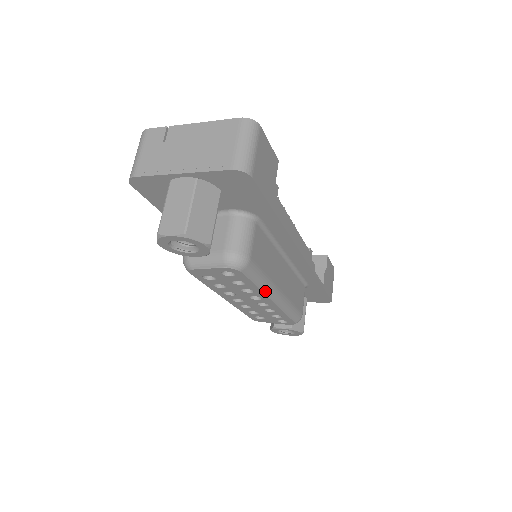
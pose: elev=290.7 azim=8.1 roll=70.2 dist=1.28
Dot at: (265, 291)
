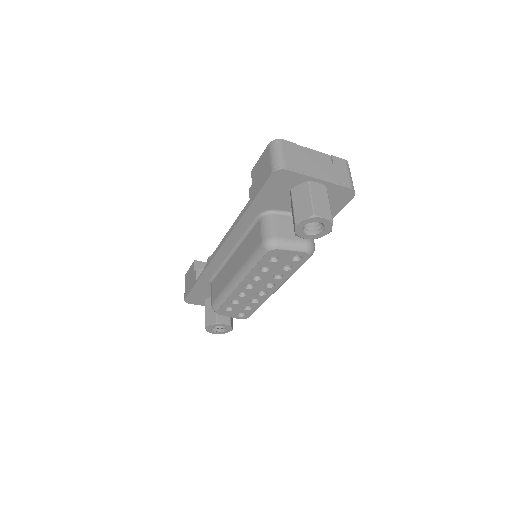
Dot at: occluded
